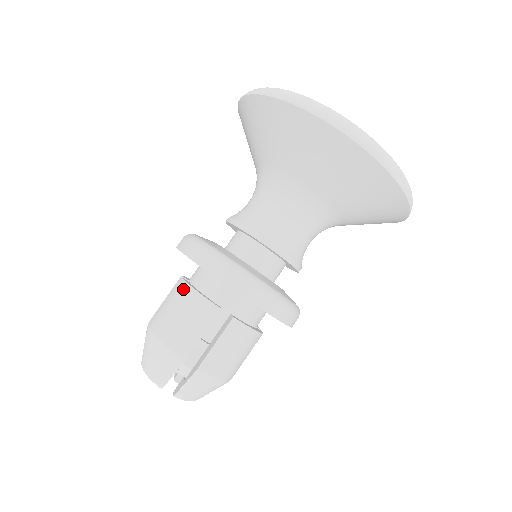
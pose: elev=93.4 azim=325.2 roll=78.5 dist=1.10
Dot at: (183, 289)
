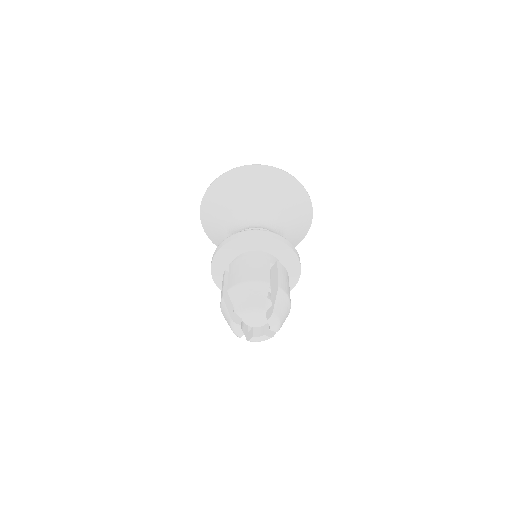
Dot at: (240, 260)
